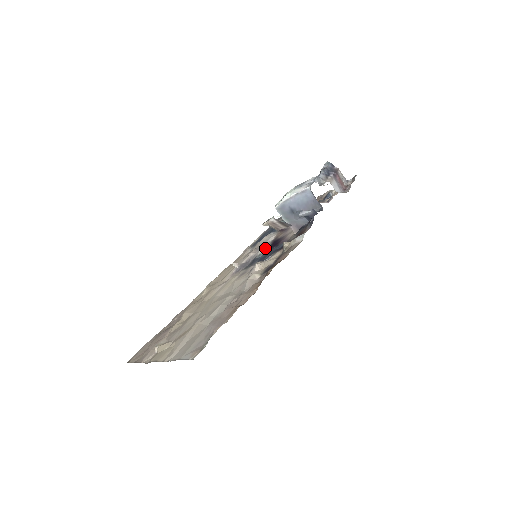
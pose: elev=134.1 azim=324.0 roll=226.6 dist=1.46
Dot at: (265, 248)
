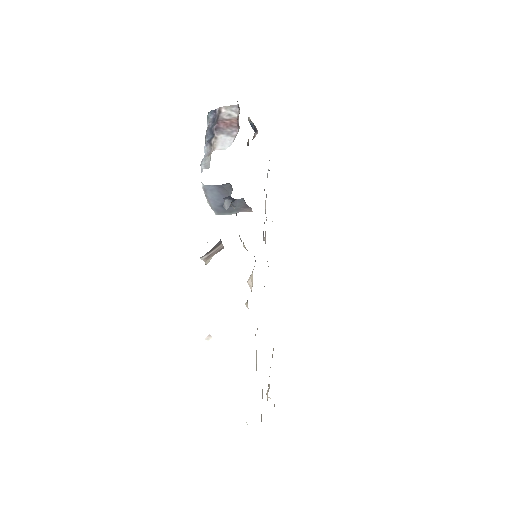
Dot at: occluded
